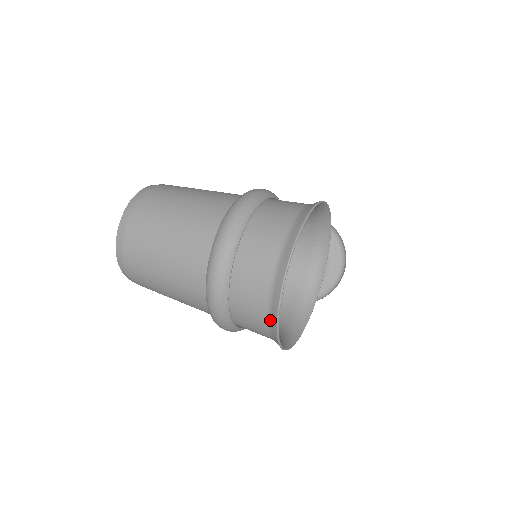
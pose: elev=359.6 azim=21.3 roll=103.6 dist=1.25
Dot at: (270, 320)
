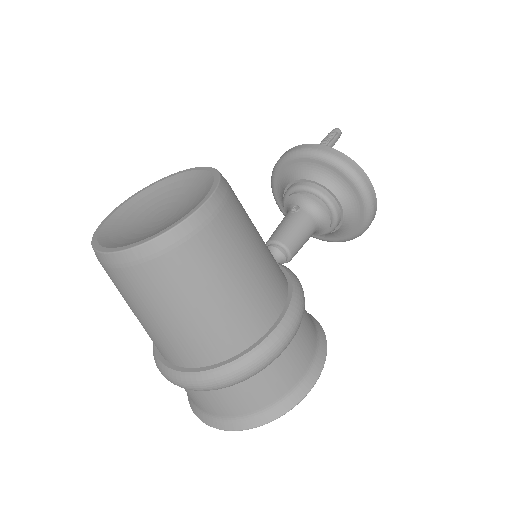
Dot at: occluded
